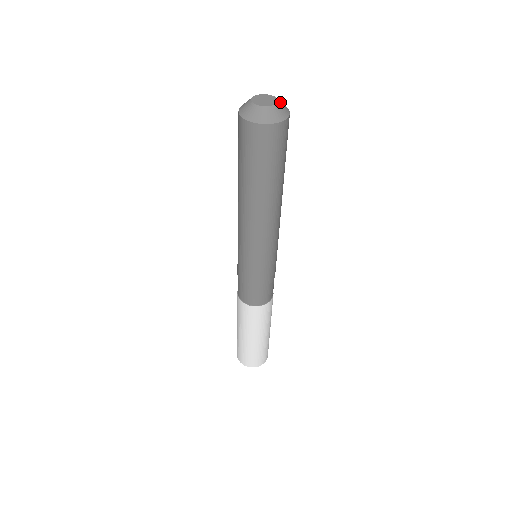
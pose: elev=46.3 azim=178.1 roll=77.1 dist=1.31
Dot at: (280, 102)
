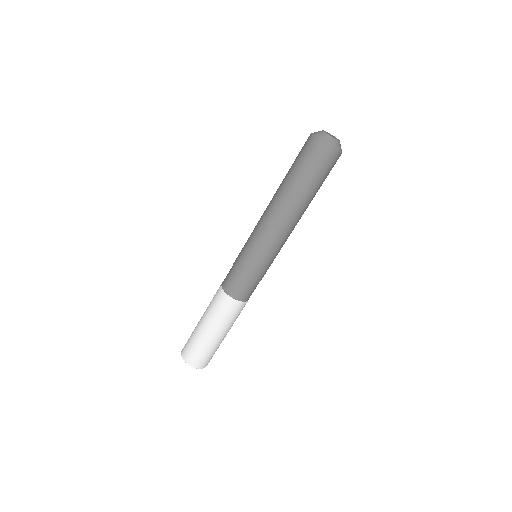
Dot at: occluded
